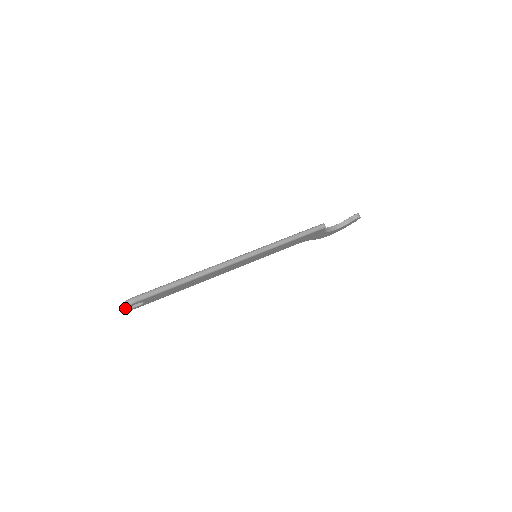
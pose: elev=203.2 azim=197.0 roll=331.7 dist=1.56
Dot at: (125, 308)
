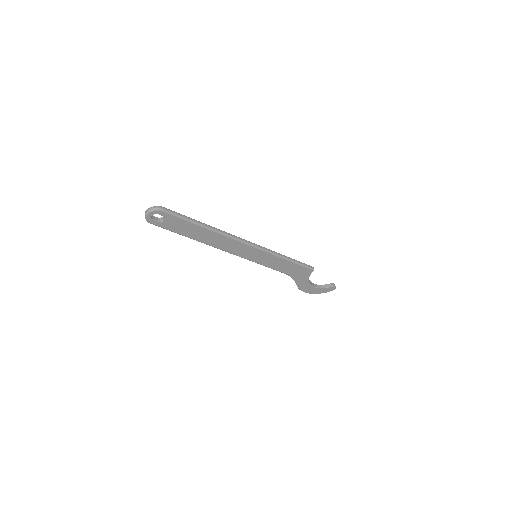
Dot at: (151, 211)
